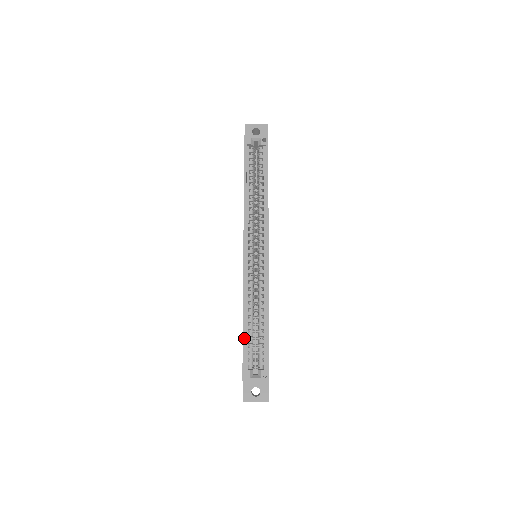
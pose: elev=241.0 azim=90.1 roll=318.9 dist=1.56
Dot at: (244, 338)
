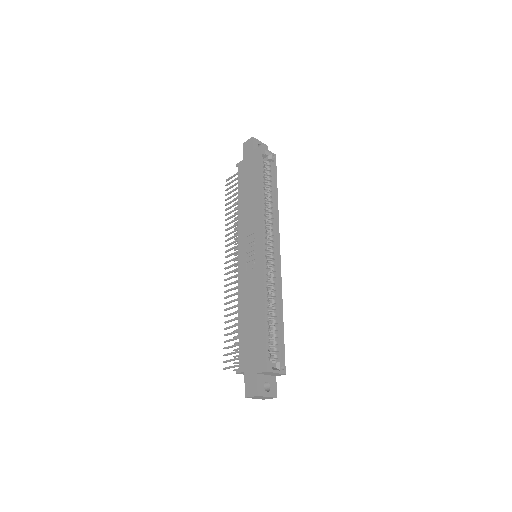
Dot at: (267, 328)
